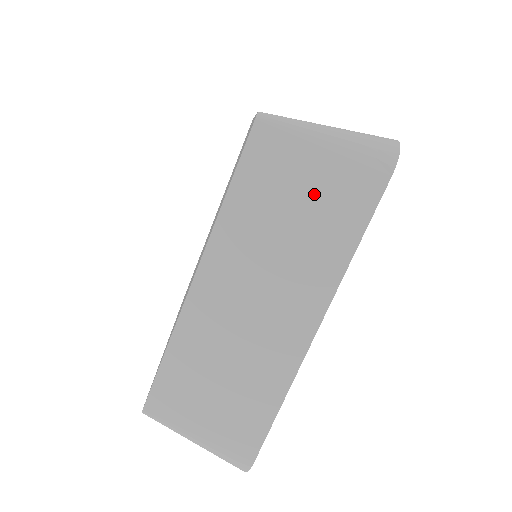
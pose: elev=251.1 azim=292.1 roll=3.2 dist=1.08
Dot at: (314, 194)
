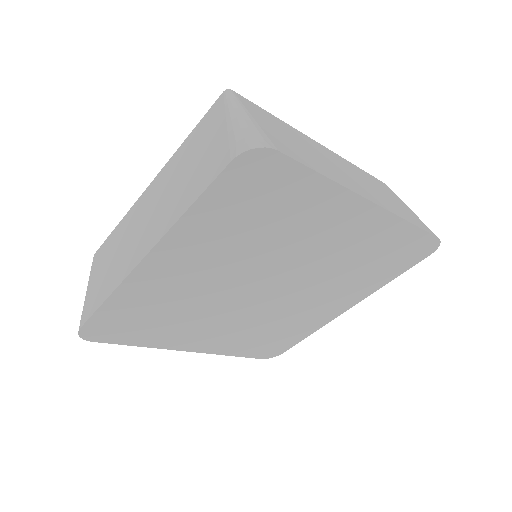
Dot at: (204, 156)
